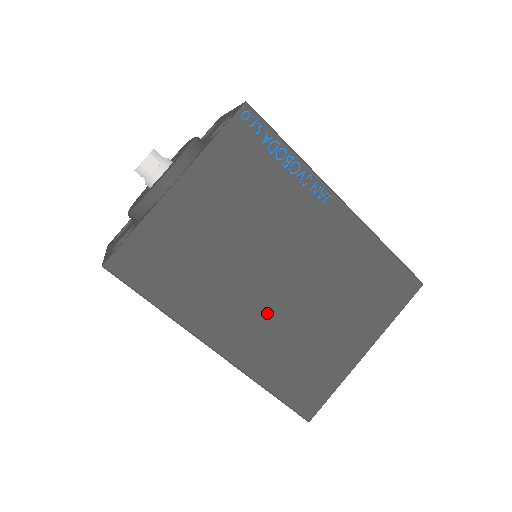
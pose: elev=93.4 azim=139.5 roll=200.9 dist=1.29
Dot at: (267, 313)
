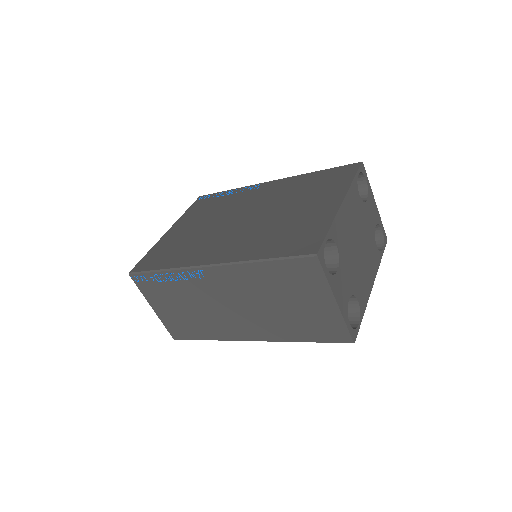
Dot at: (242, 233)
